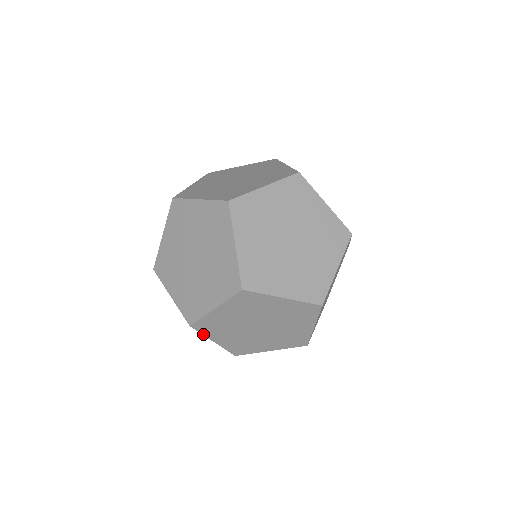
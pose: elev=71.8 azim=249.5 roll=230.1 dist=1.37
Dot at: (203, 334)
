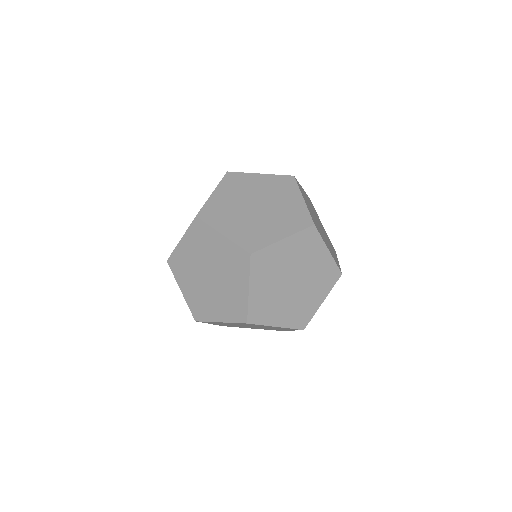
Dot at: (250, 272)
